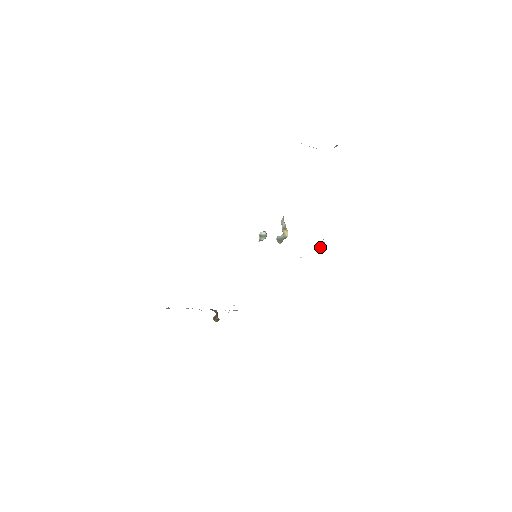
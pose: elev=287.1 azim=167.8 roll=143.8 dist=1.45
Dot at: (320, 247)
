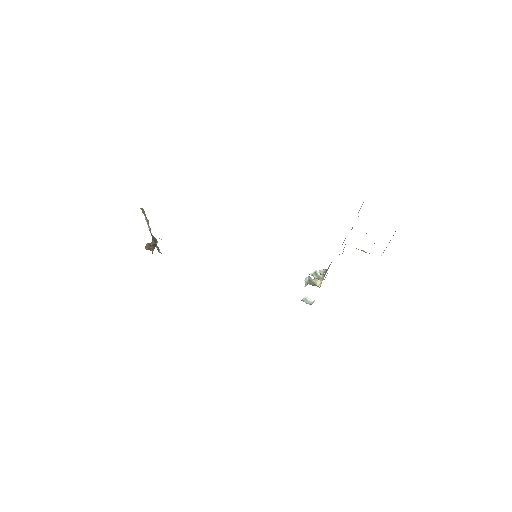
Dot at: (307, 301)
